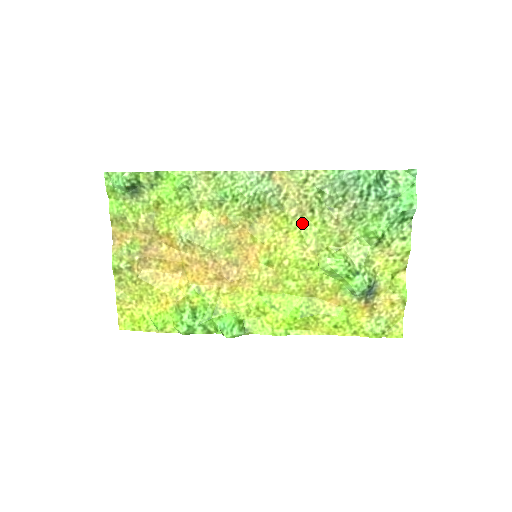
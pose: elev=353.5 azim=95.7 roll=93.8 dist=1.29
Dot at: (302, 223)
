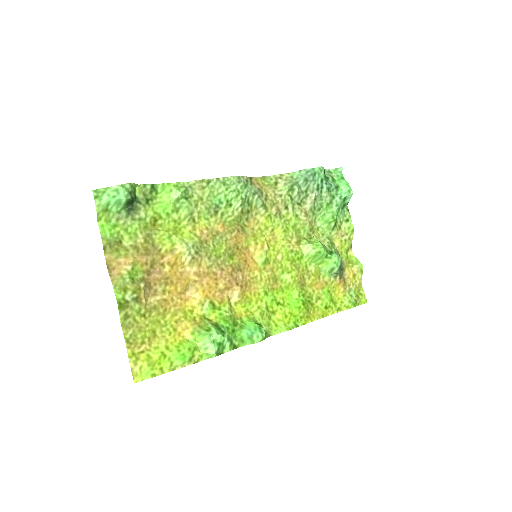
Dot at: (282, 220)
